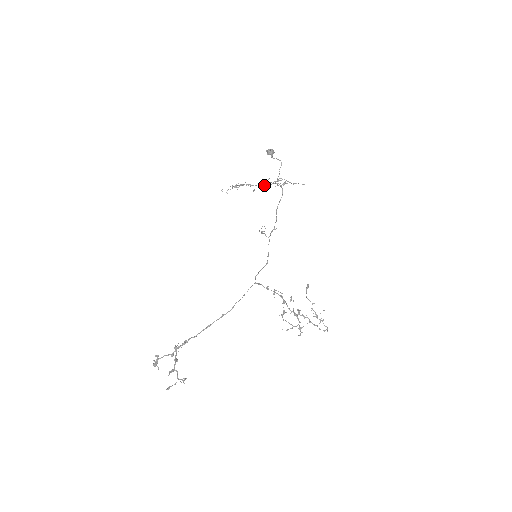
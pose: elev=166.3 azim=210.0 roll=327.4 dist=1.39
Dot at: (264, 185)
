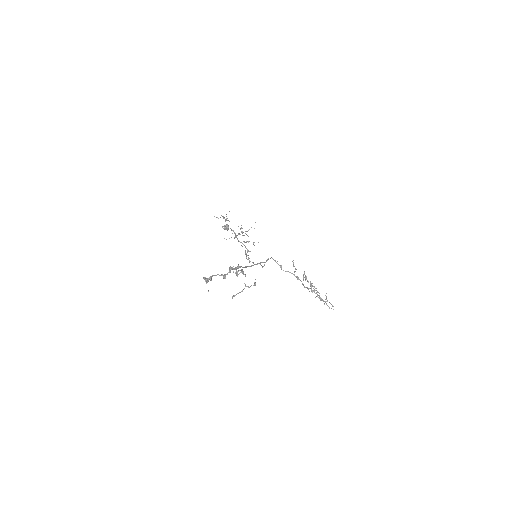
Dot at: (235, 234)
